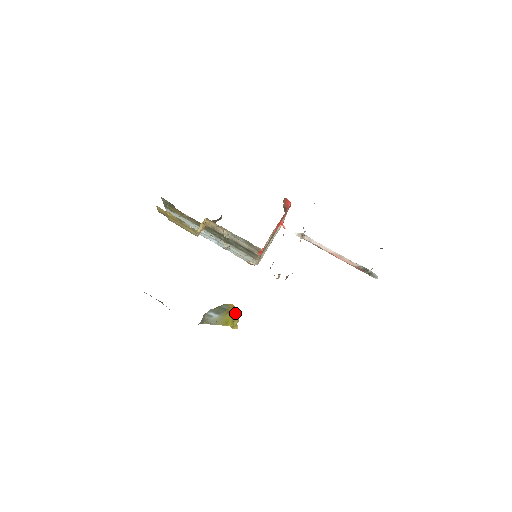
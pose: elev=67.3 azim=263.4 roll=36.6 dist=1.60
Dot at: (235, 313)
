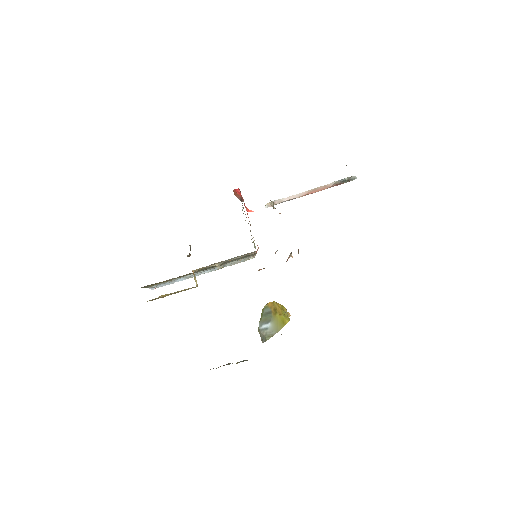
Dot at: (279, 307)
